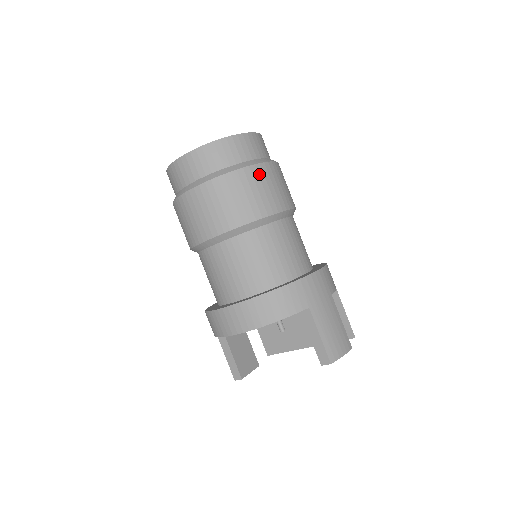
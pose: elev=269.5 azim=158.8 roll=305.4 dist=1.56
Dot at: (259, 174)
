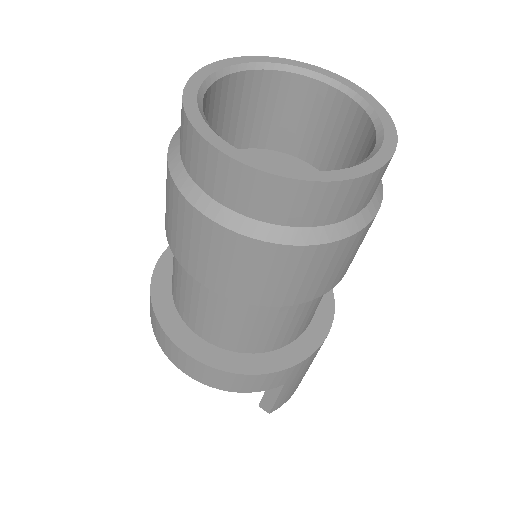
Dot at: (346, 248)
